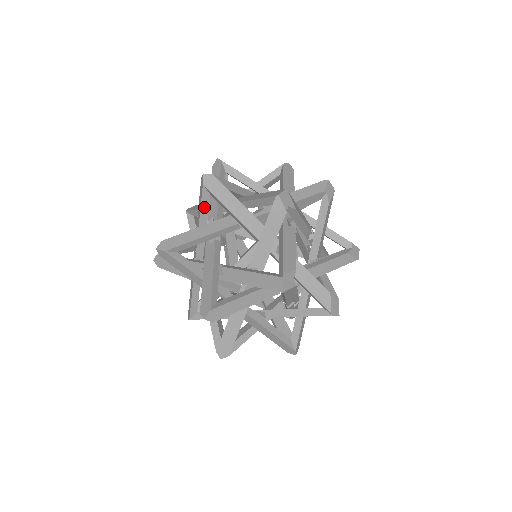
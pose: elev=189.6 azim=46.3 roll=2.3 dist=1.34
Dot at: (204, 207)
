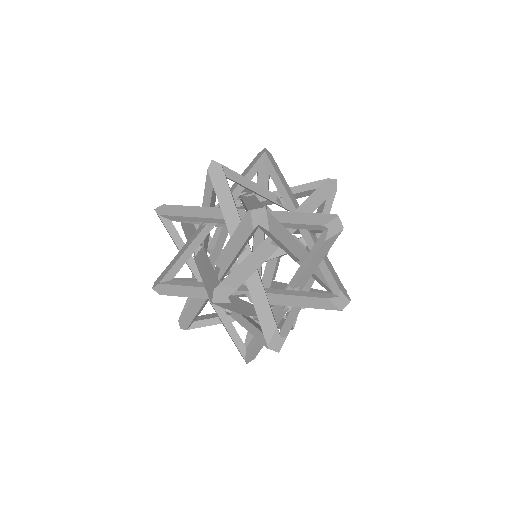
Dot at: (208, 190)
